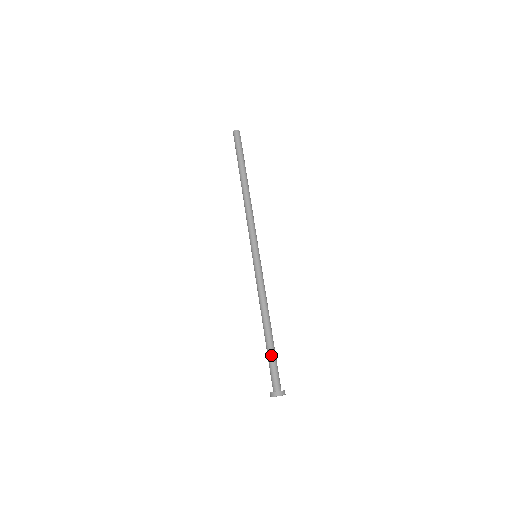
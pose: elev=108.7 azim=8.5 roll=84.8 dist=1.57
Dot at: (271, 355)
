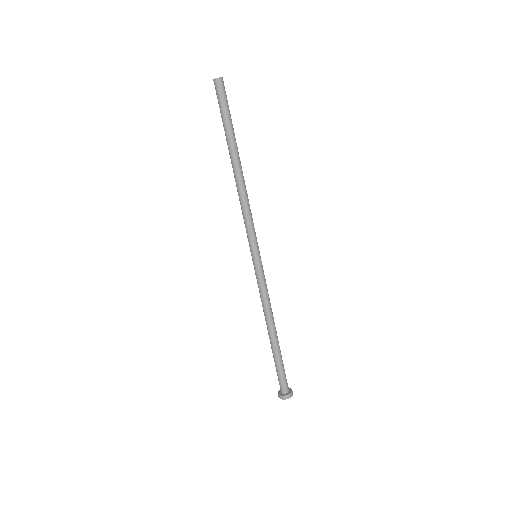
Dot at: (277, 362)
